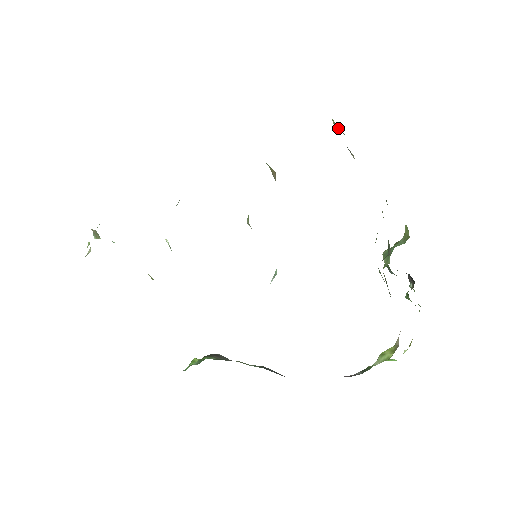
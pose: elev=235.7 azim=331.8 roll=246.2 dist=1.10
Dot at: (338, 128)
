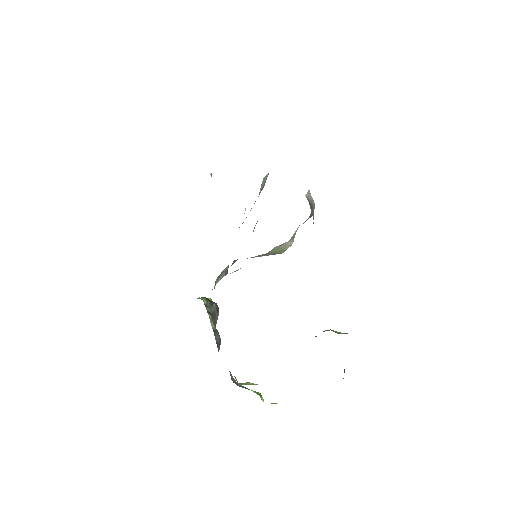
Dot at: occluded
